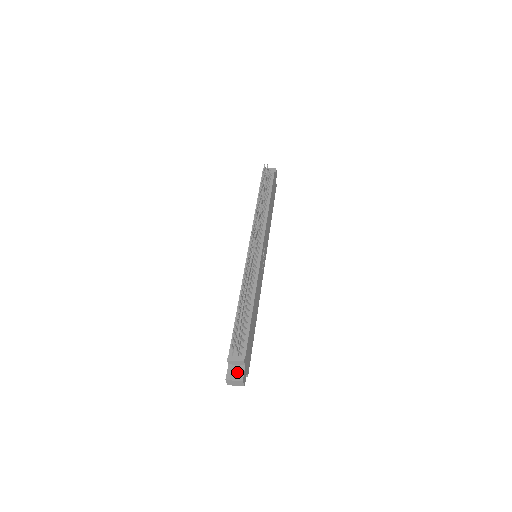
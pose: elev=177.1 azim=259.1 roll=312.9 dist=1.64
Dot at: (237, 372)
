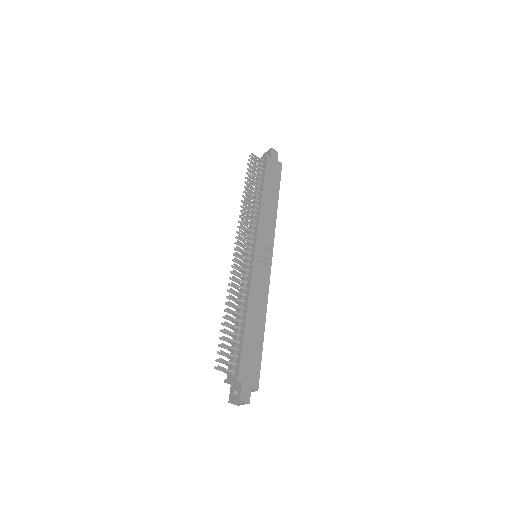
Dot at: (238, 391)
